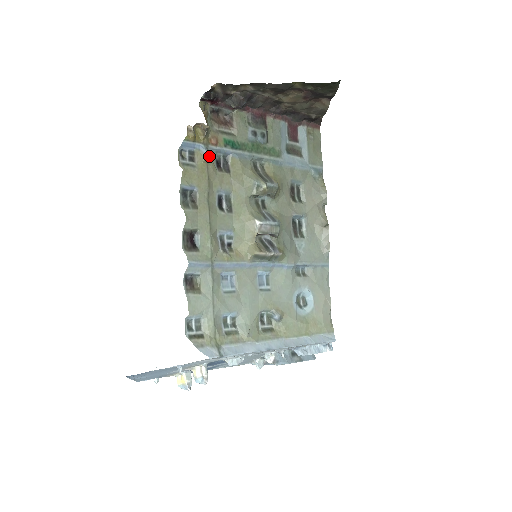
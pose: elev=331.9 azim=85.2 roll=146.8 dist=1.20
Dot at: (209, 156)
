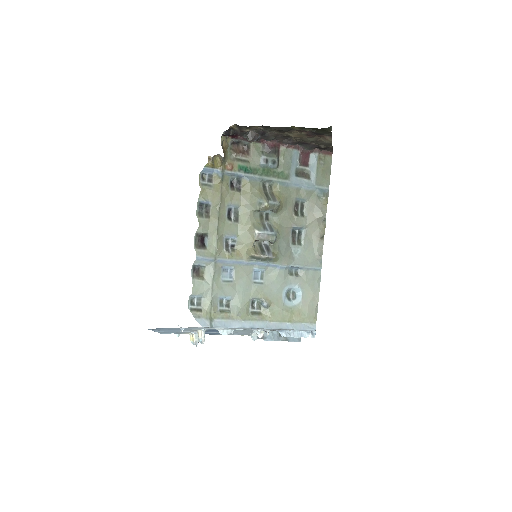
Dot at: (224, 178)
